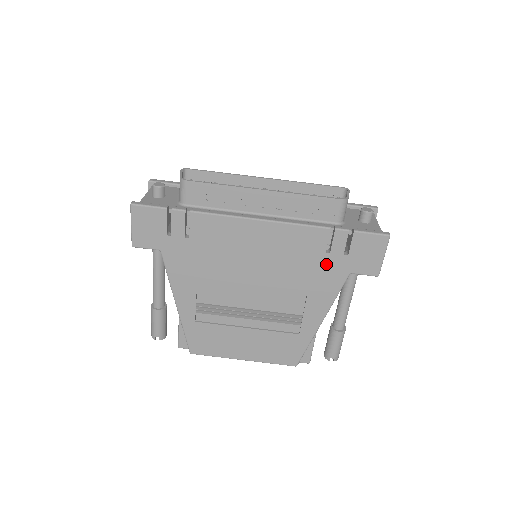
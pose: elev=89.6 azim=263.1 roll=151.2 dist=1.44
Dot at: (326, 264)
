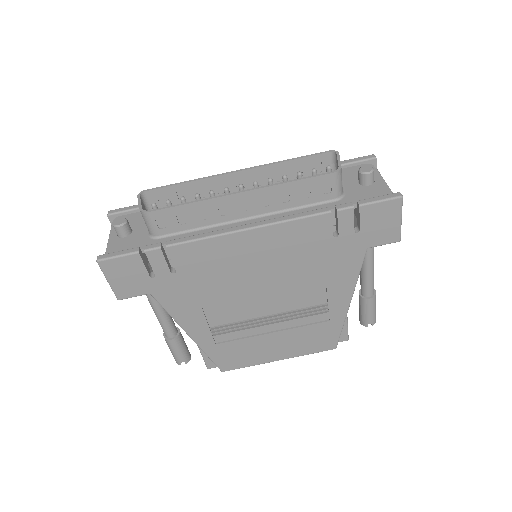
Dot at: (338, 248)
